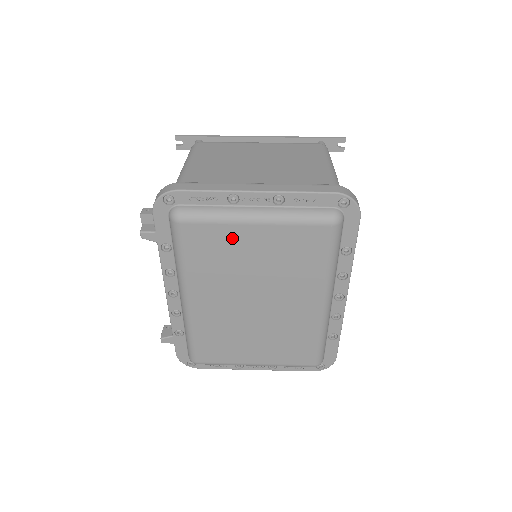
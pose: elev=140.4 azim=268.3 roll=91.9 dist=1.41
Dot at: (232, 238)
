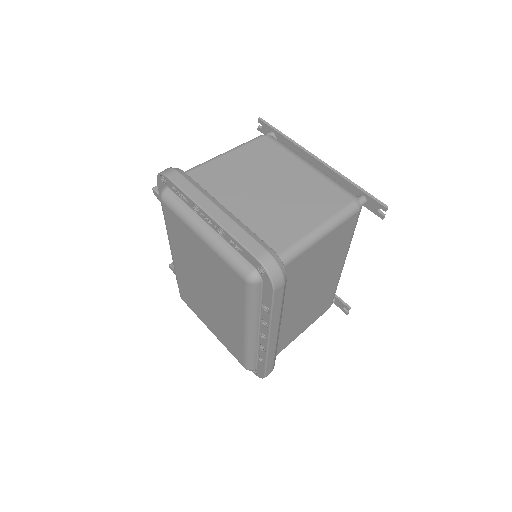
Dot at: (189, 236)
